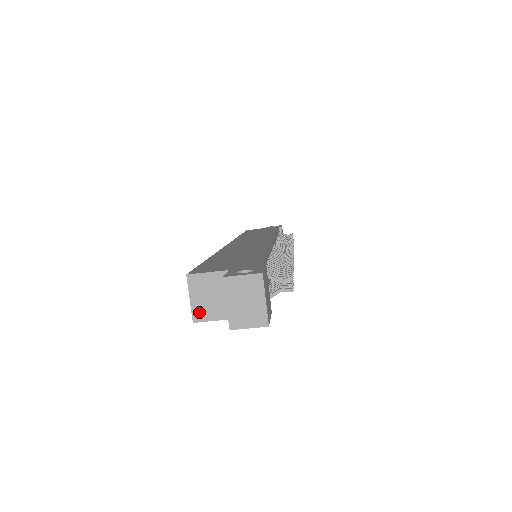
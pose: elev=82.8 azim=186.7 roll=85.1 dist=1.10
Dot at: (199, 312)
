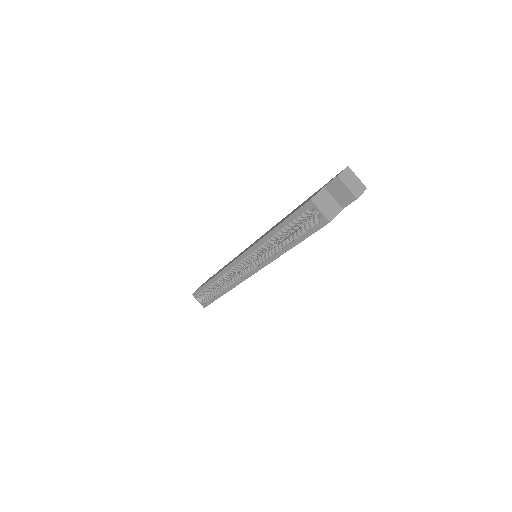
Dot at: (328, 215)
